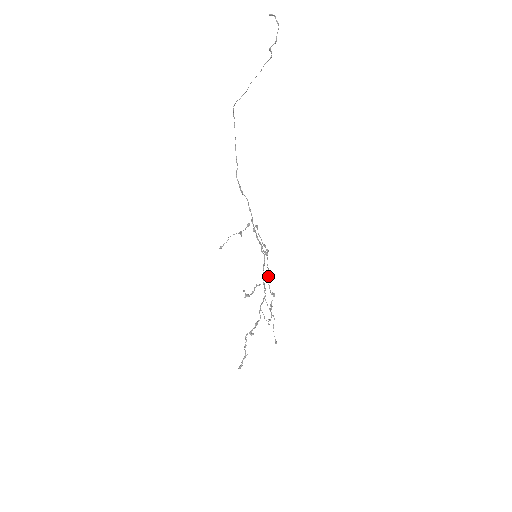
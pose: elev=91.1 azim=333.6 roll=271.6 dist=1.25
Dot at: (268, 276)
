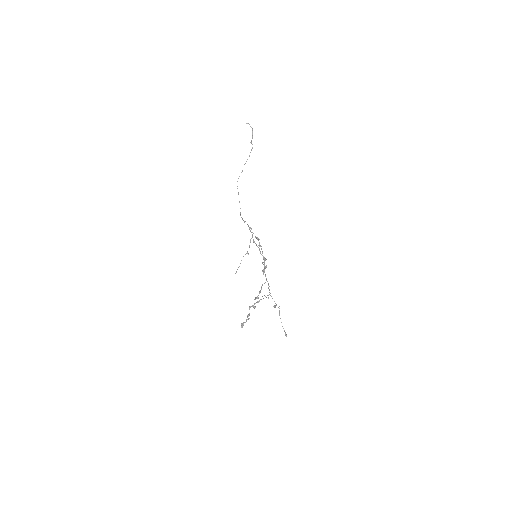
Dot at: (264, 261)
